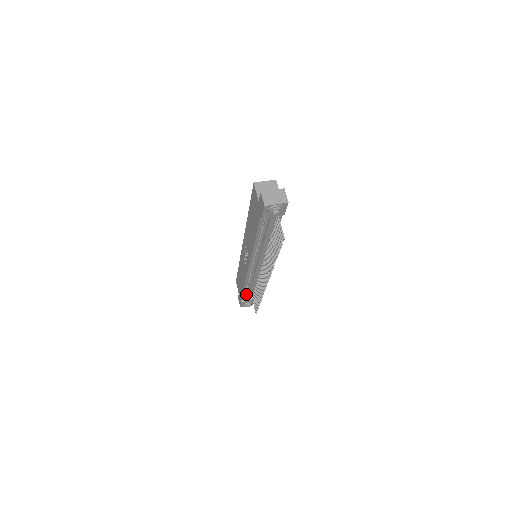
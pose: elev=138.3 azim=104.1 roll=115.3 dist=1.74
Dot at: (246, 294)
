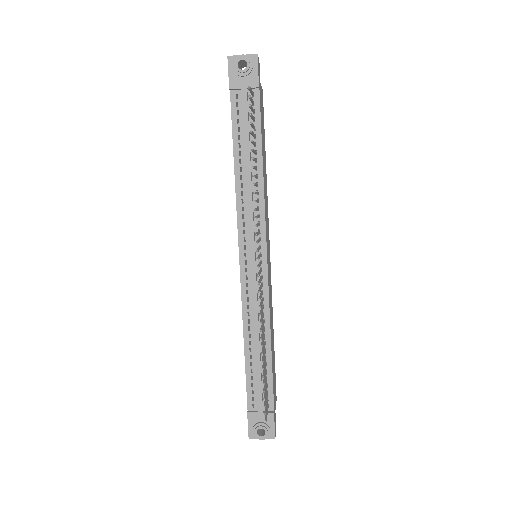
Dot at: (253, 384)
